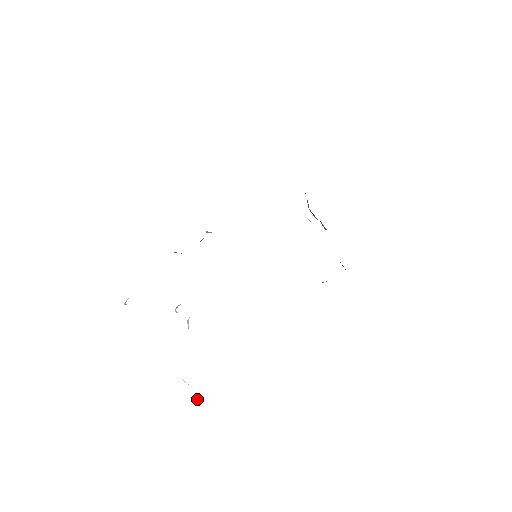
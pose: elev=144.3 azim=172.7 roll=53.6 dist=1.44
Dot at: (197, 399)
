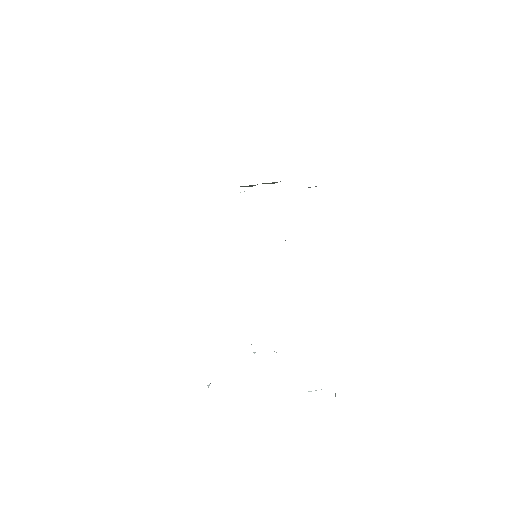
Dot at: (335, 393)
